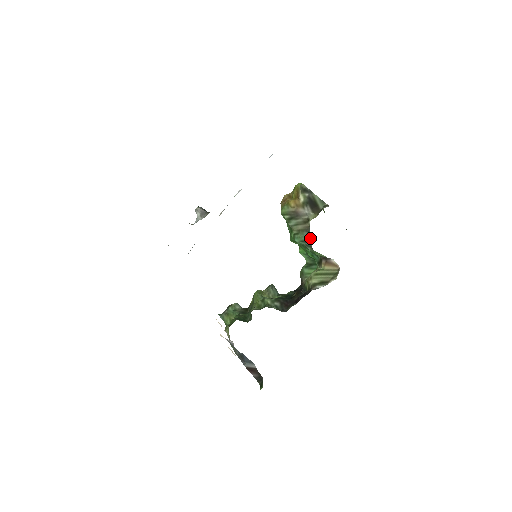
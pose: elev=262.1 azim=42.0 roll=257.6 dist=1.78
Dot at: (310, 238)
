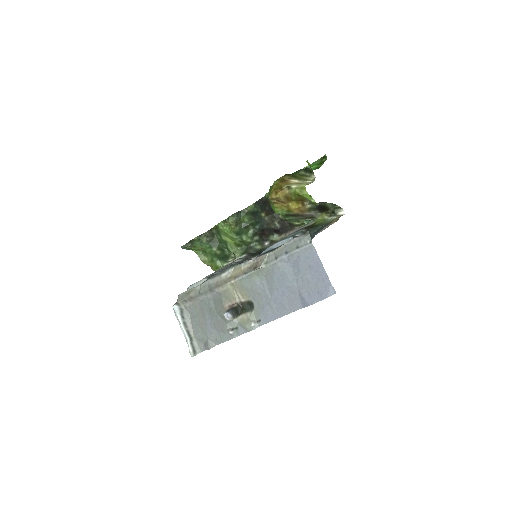
Dot at: (309, 221)
